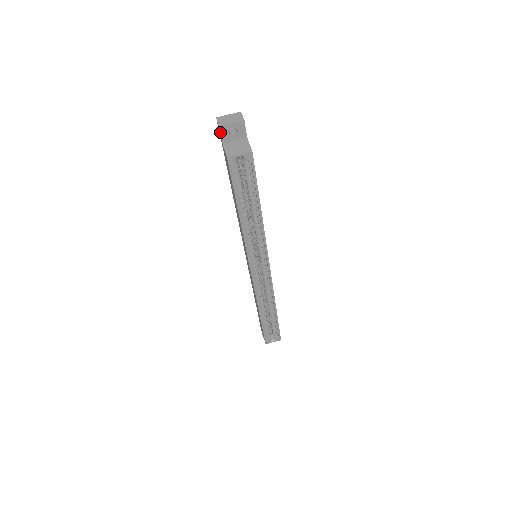
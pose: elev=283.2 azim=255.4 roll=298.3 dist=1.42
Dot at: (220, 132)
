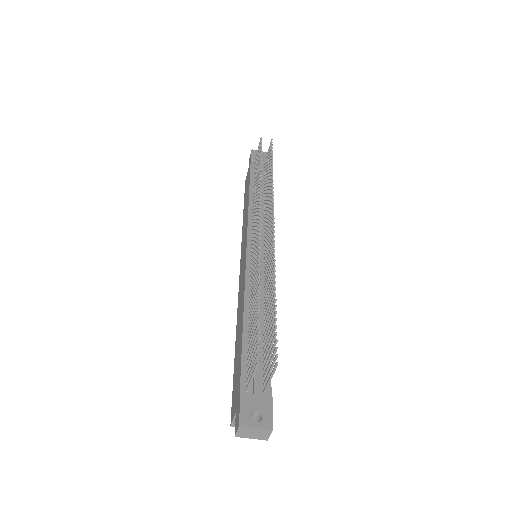
Dot at: (235, 428)
